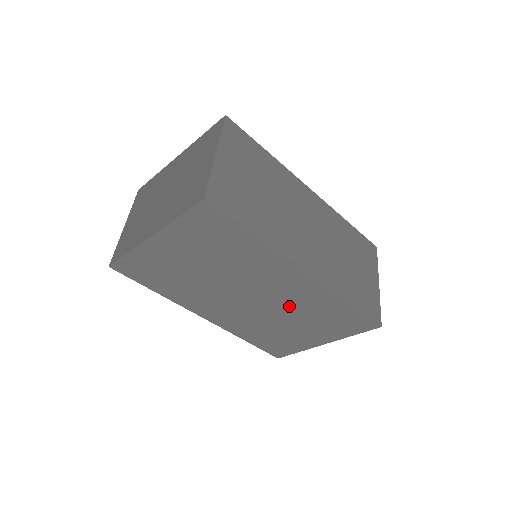
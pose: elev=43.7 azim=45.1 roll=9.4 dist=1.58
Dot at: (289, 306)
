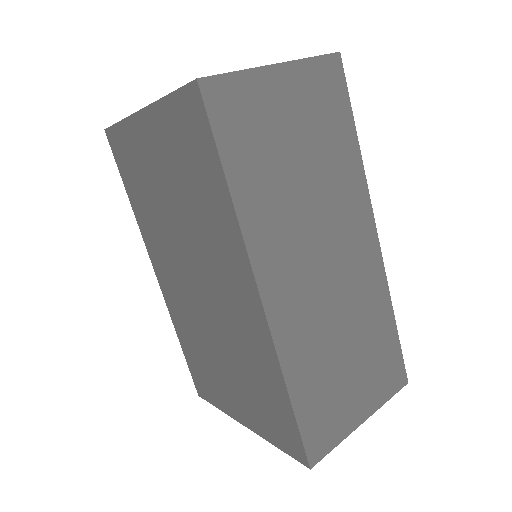
Dot at: (229, 333)
